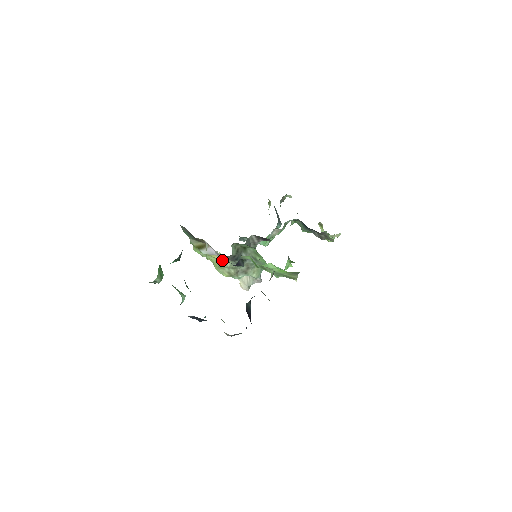
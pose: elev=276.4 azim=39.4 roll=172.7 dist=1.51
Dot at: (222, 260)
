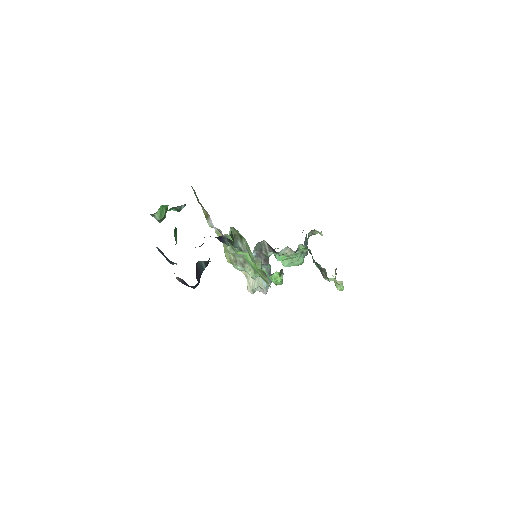
Dot at: occluded
